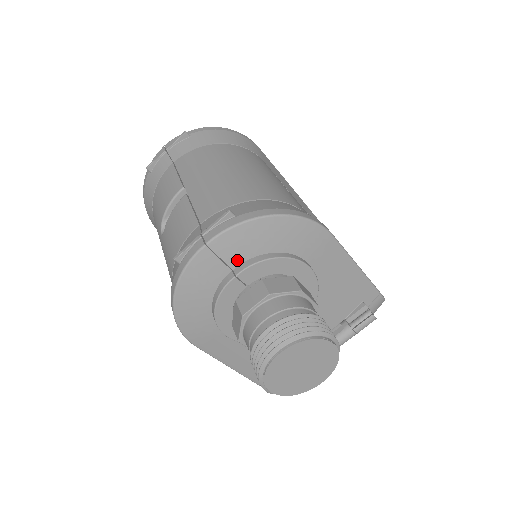
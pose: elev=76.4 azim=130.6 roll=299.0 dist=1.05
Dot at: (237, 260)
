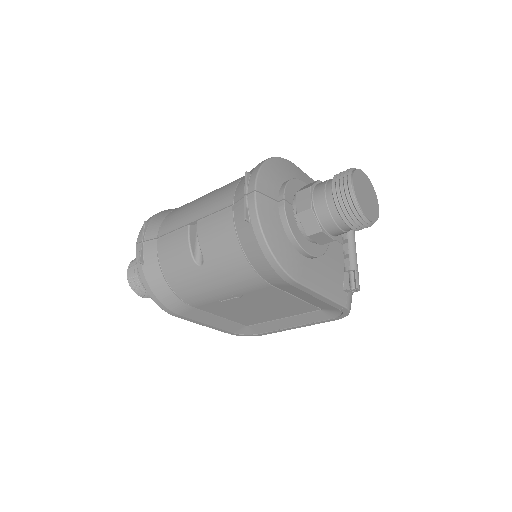
Dot at: (275, 194)
